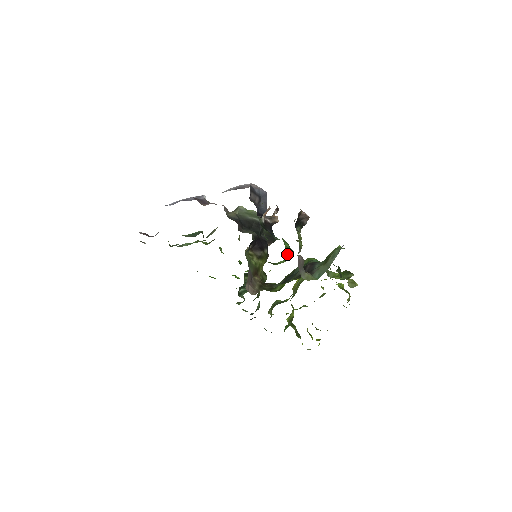
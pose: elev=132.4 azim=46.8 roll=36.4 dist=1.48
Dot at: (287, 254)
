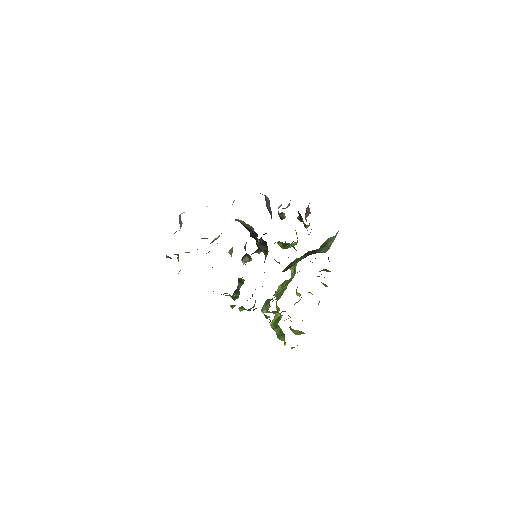
Dot at: (297, 238)
